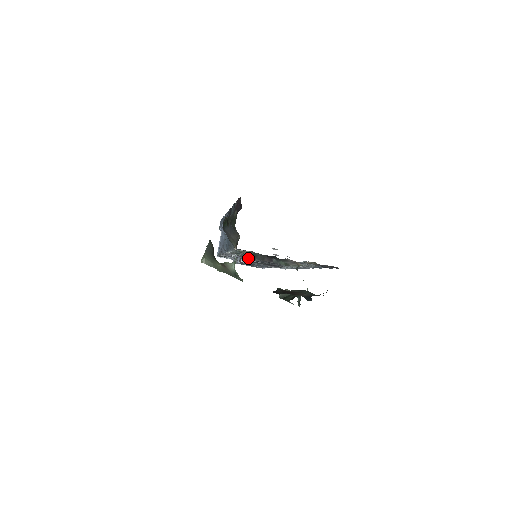
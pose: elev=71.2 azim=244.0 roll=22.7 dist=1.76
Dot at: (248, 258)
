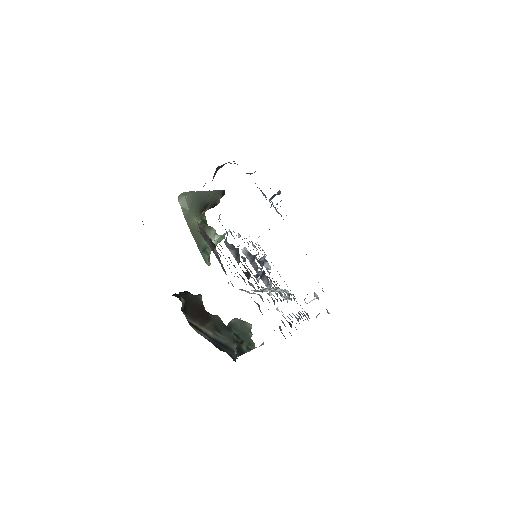
Dot at: (226, 239)
